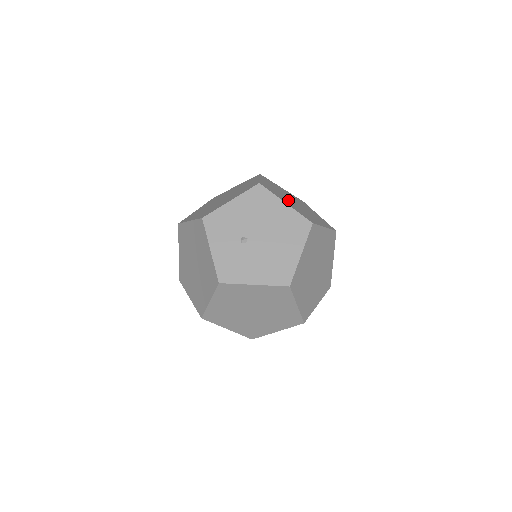
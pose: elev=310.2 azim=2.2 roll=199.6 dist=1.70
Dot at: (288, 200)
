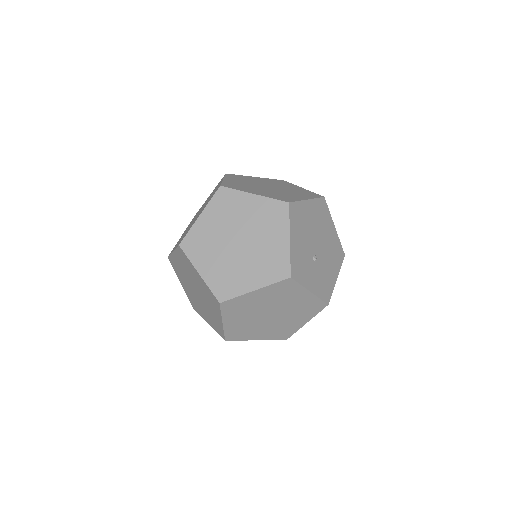
Dot at: (282, 192)
